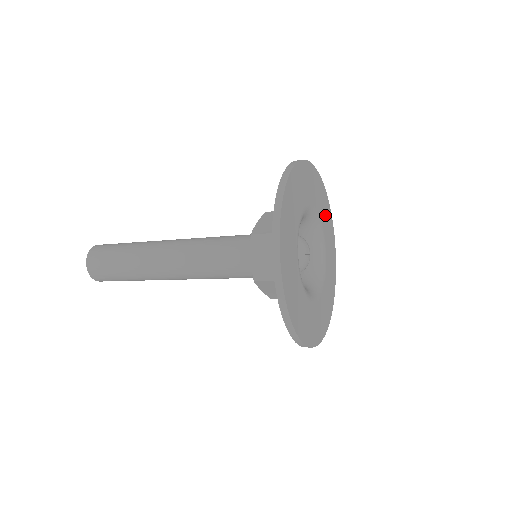
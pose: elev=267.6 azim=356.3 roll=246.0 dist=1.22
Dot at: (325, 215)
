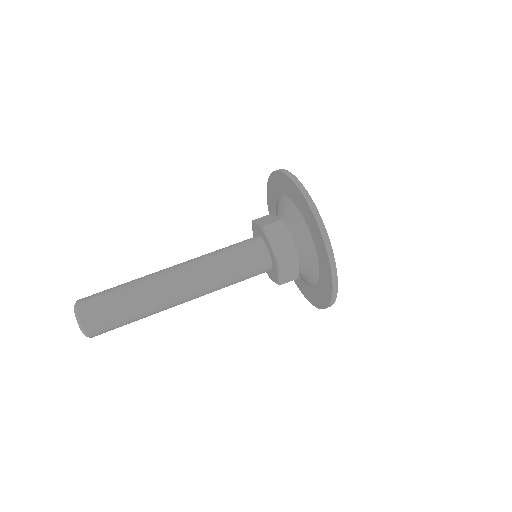
Dot at: occluded
